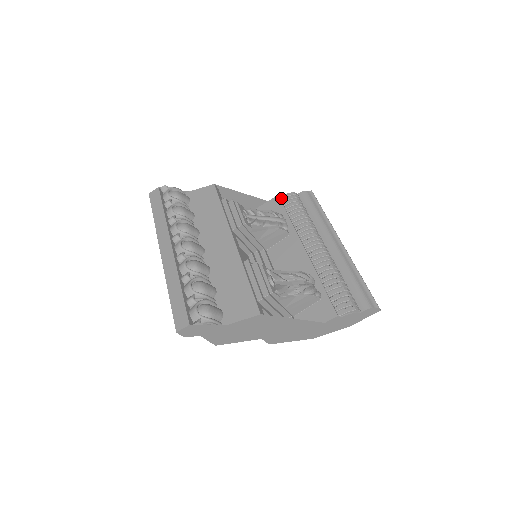
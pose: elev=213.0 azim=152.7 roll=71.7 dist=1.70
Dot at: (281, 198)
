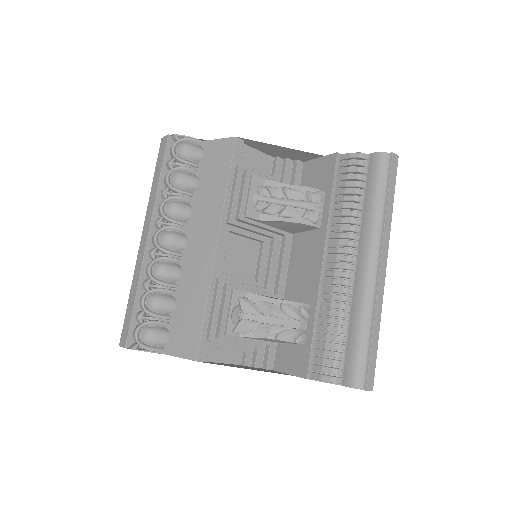
Dot at: (340, 158)
